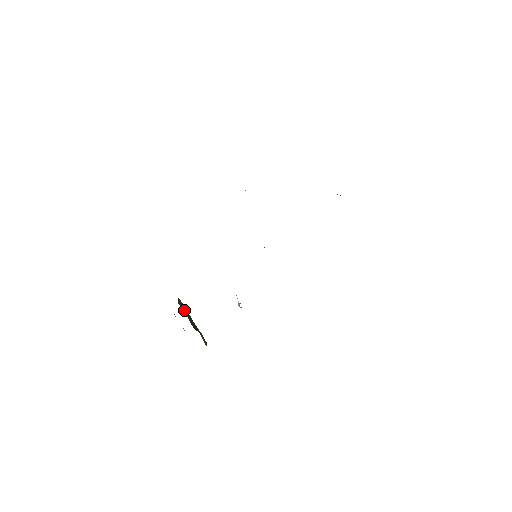
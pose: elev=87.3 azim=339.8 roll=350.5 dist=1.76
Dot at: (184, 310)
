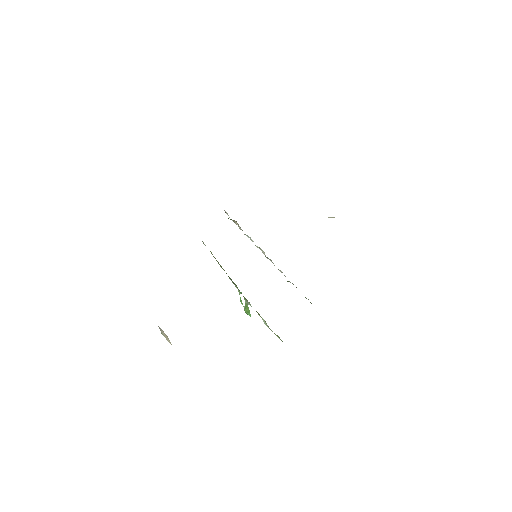
Dot at: occluded
